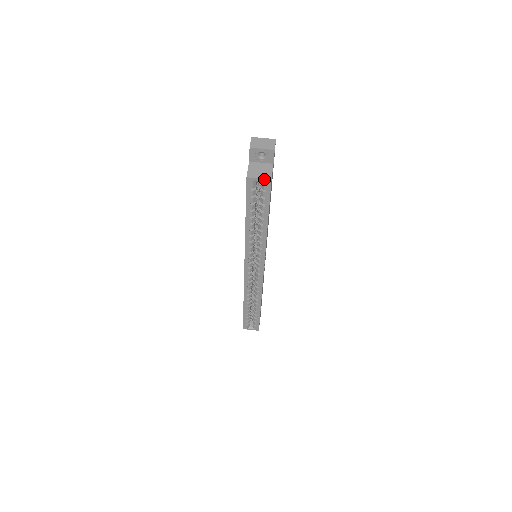
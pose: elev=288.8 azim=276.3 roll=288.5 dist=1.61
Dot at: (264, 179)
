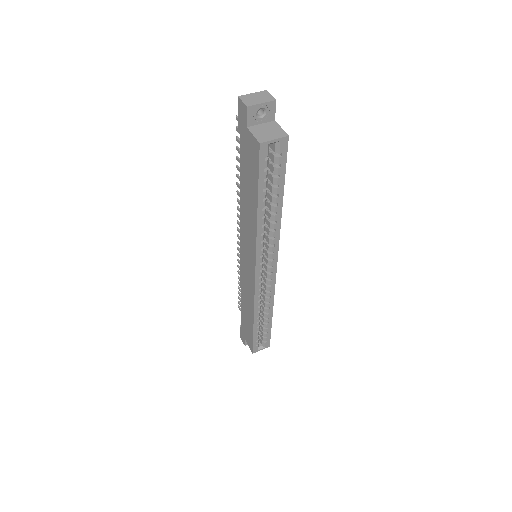
Dot at: (280, 138)
